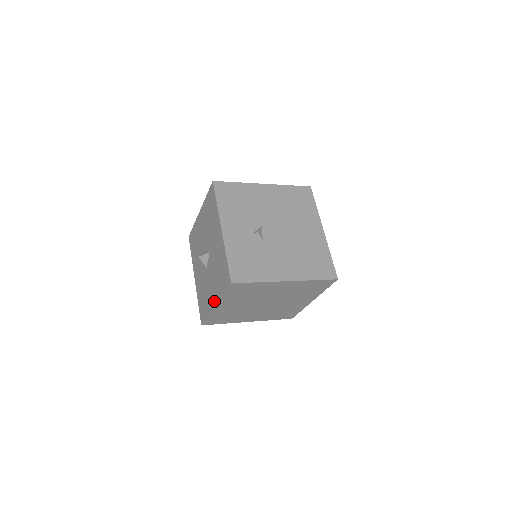
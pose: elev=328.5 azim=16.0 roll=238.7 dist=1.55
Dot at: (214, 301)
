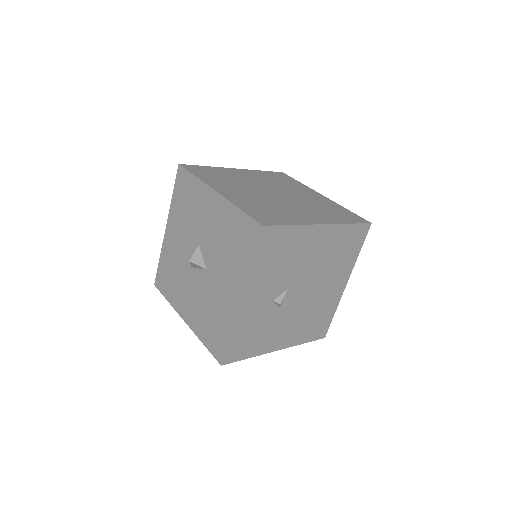
Dot at: (186, 317)
